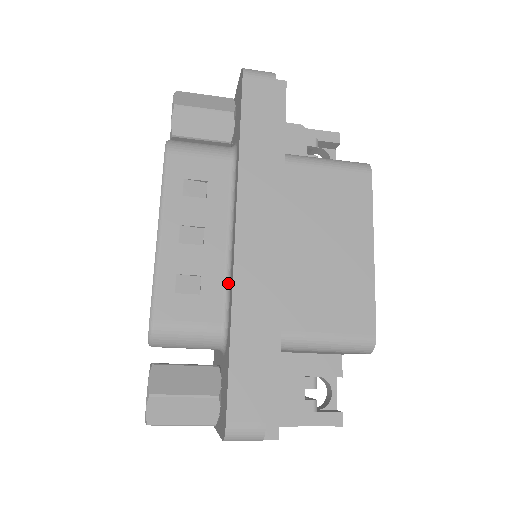
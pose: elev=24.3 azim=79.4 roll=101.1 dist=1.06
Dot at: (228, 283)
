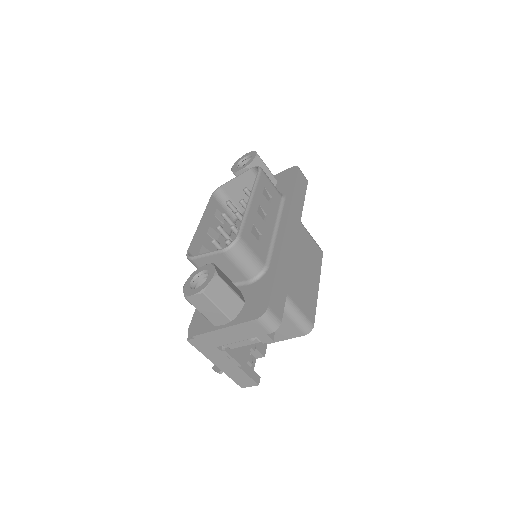
Dot at: (271, 248)
